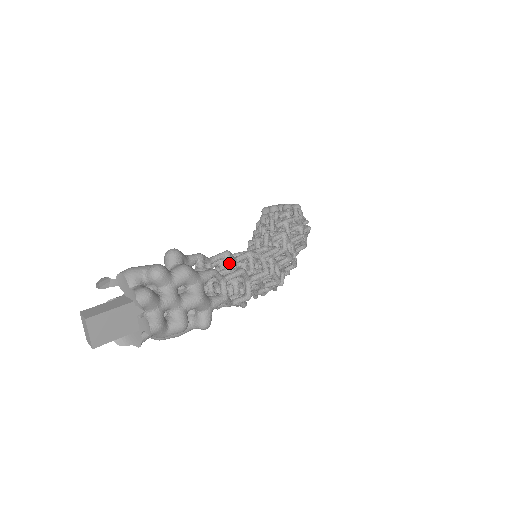
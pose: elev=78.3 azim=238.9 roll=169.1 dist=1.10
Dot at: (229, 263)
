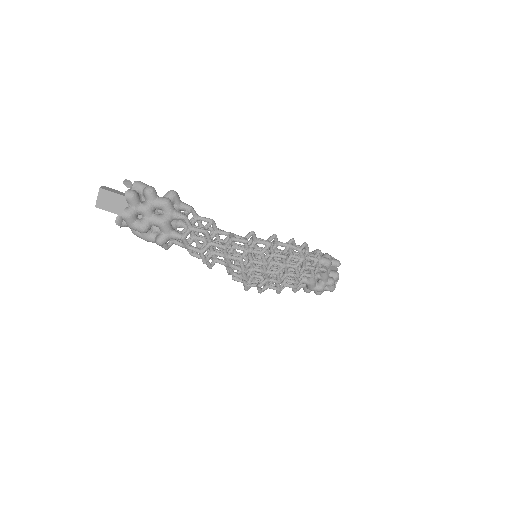
Dot at: (207, 226)
